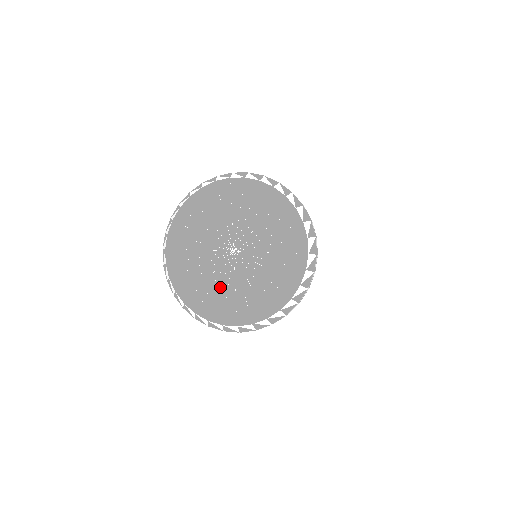
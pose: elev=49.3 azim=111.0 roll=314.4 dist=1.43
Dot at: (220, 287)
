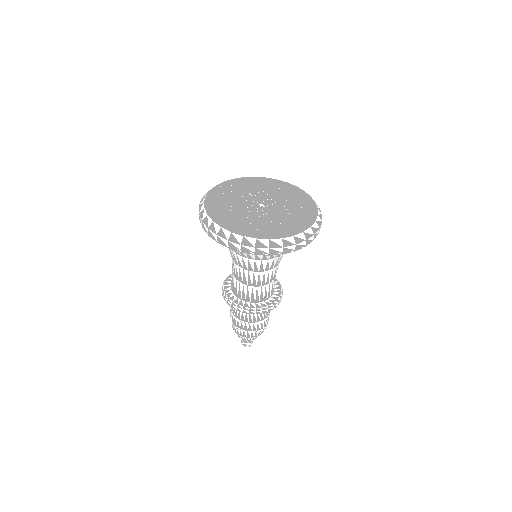
Dot at: (241, 216)
